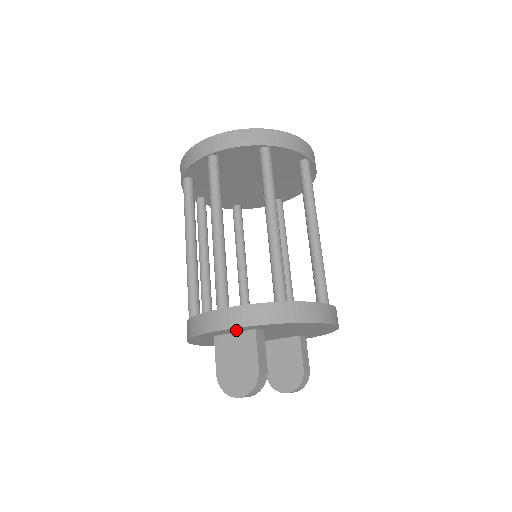
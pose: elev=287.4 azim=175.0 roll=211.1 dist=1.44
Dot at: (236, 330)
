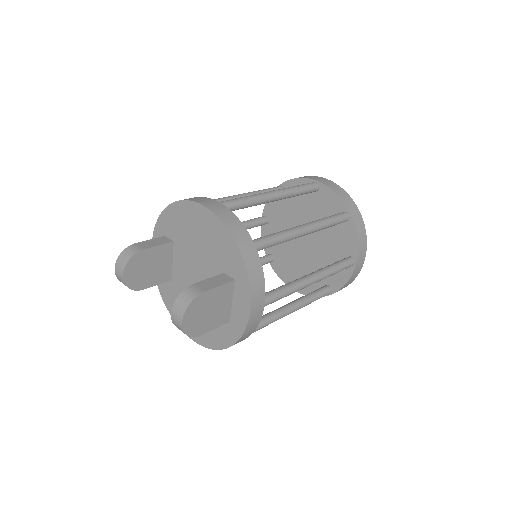
Dot at: occluded
